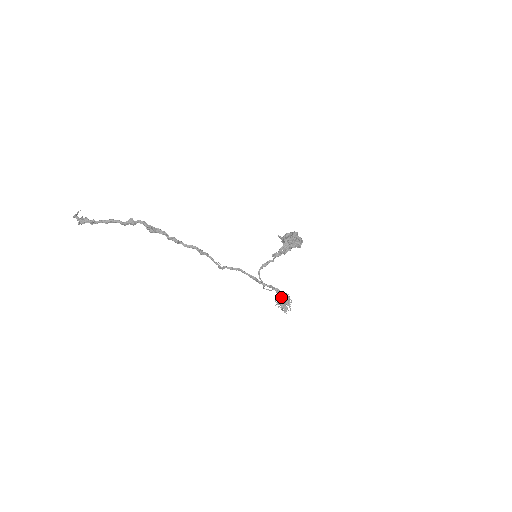
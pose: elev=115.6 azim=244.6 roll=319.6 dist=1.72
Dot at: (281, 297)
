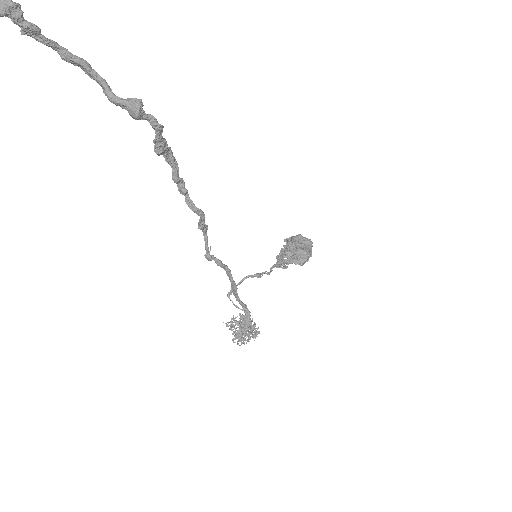
Dot at: (248, 327)
